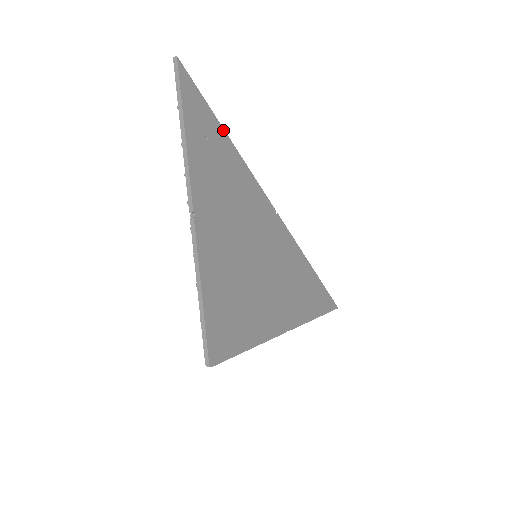
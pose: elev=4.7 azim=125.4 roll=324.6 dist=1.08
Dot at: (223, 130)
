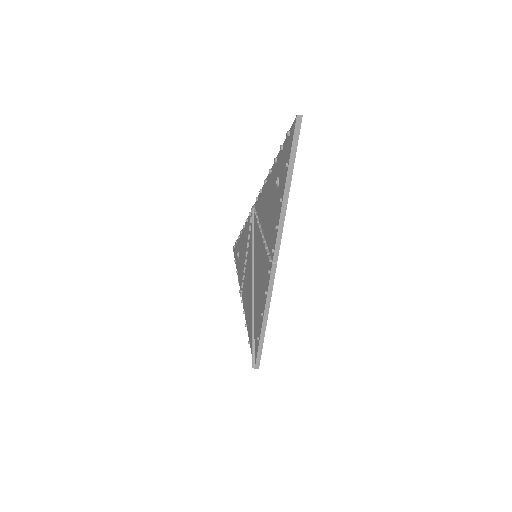
Dot at: occluded
